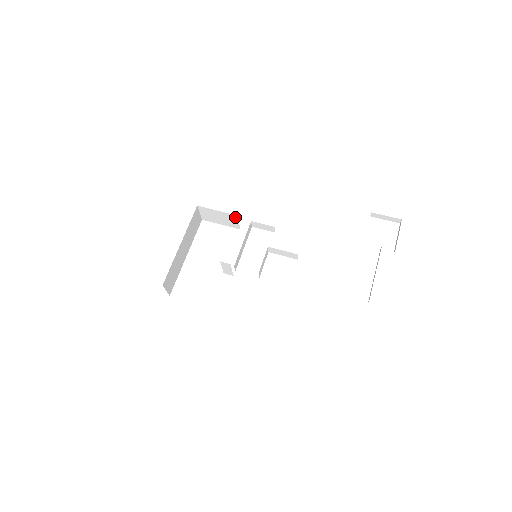
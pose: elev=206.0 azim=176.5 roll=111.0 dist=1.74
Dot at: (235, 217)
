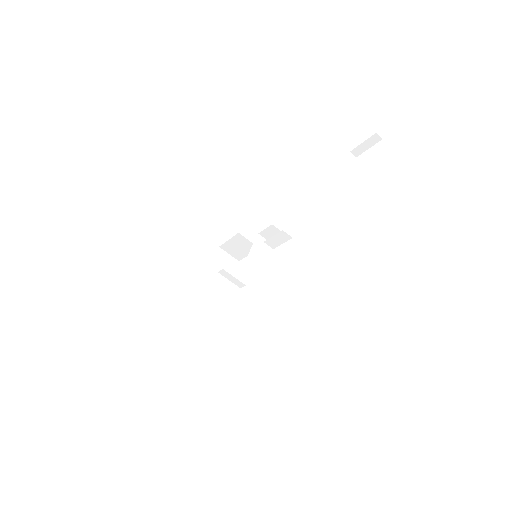
Dot at: (241, 236)
